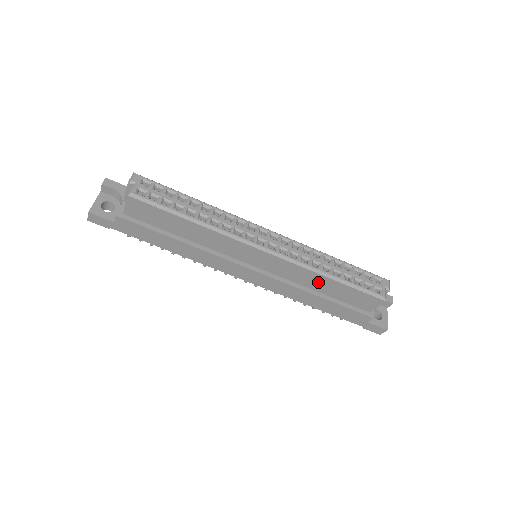
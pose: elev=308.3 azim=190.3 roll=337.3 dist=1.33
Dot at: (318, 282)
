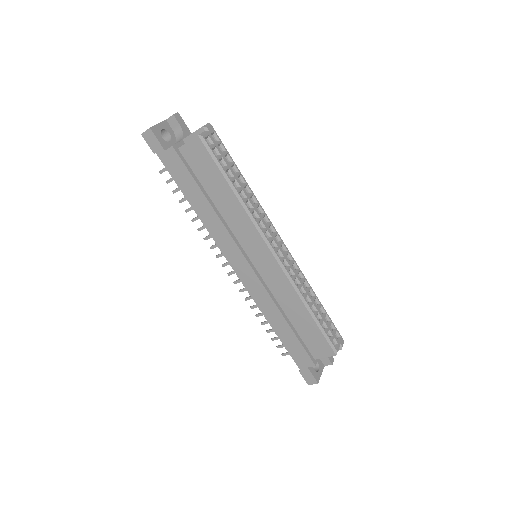
Dot at: (294, 307)
